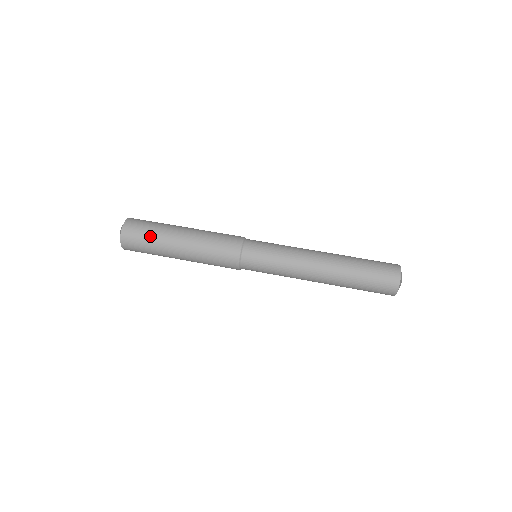
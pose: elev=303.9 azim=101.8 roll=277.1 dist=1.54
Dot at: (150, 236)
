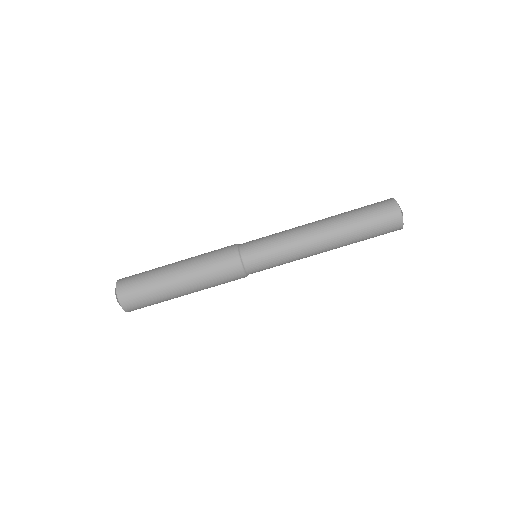
Dot at: (148, 290)
